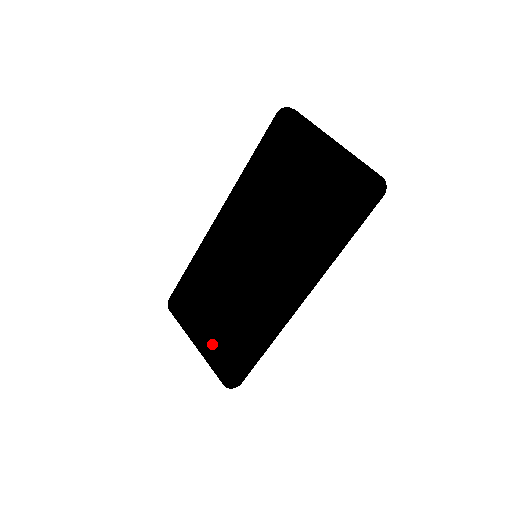
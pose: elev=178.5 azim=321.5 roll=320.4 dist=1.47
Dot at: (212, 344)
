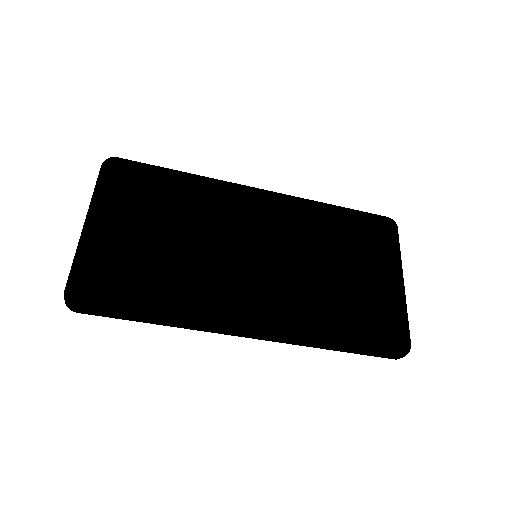
Dot at: (114, 247)
